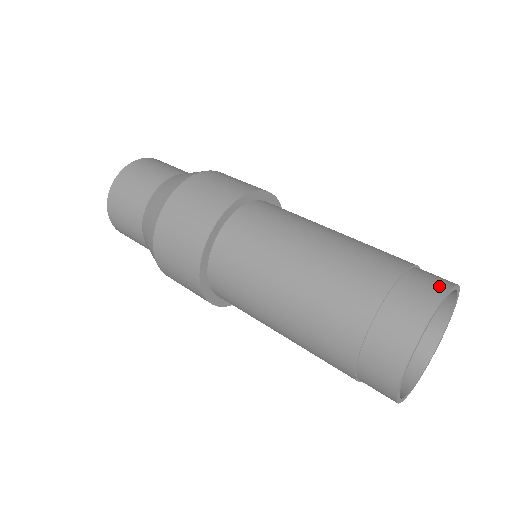
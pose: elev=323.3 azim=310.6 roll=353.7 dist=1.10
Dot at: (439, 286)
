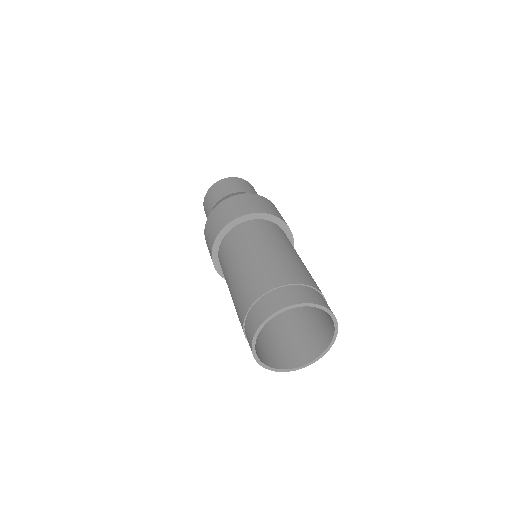
Dot at: (327, 305)
